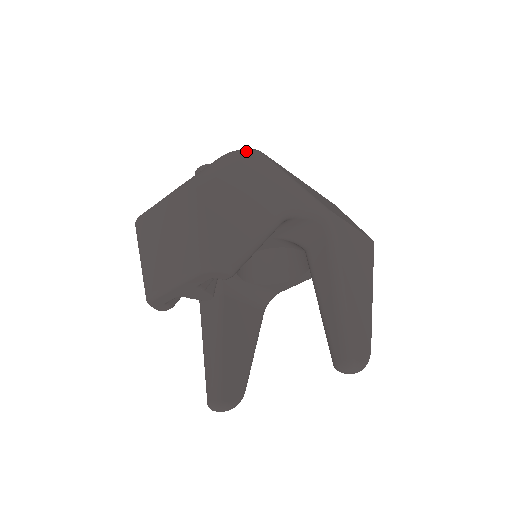
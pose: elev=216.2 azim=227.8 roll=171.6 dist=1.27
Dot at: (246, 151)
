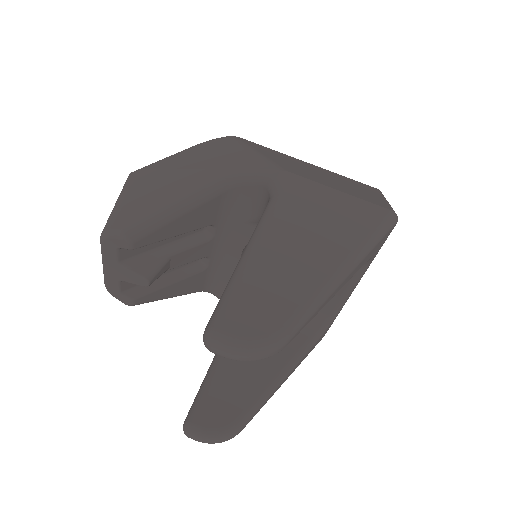
Dot at: (216, 138)
